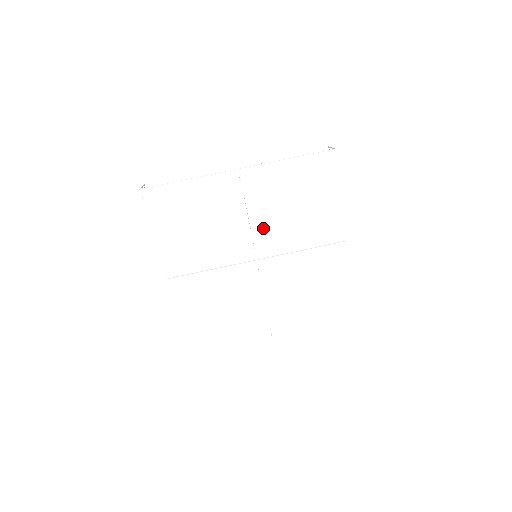
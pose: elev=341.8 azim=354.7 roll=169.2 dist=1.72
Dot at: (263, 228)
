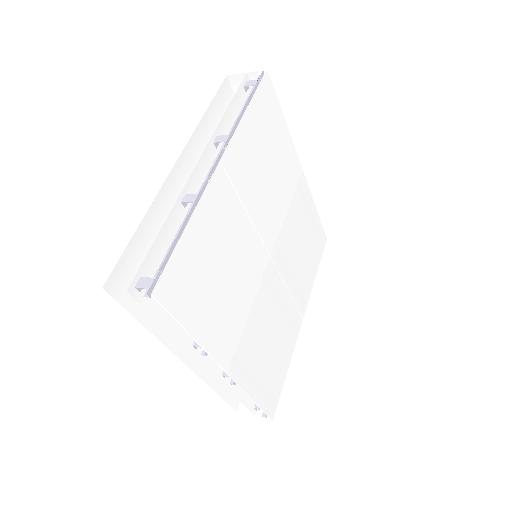
Dot at: (286, 235)
